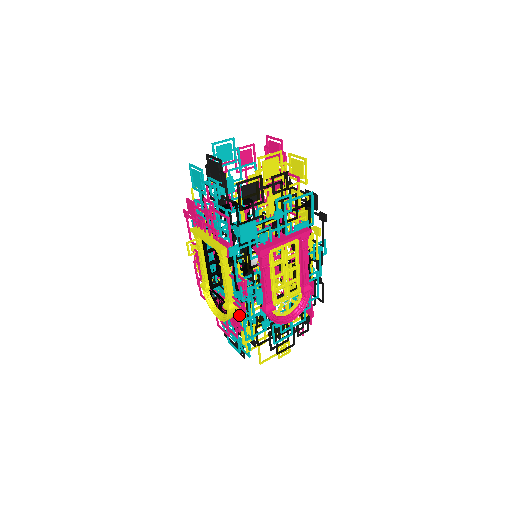
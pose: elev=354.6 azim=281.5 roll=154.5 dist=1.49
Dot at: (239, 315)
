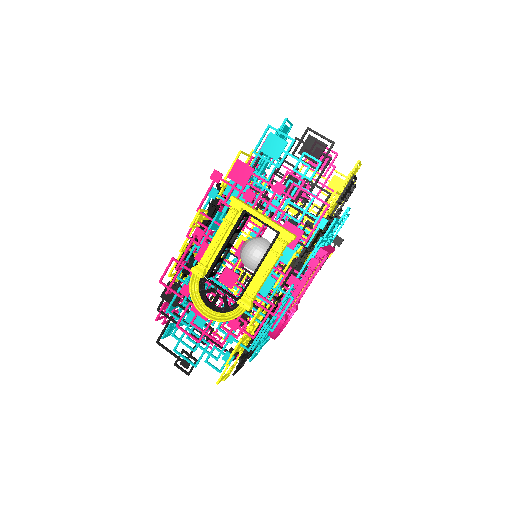
Dot at: (255, 317)
